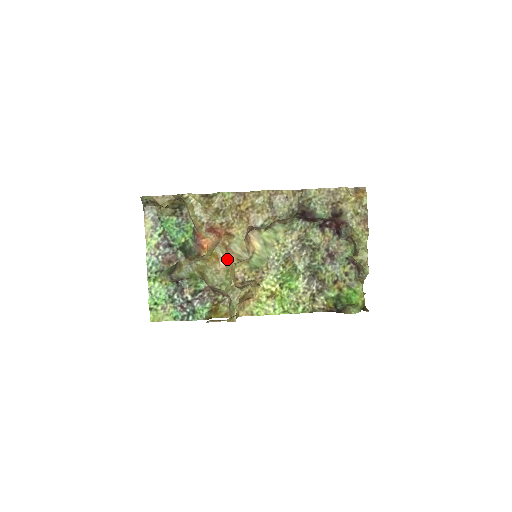
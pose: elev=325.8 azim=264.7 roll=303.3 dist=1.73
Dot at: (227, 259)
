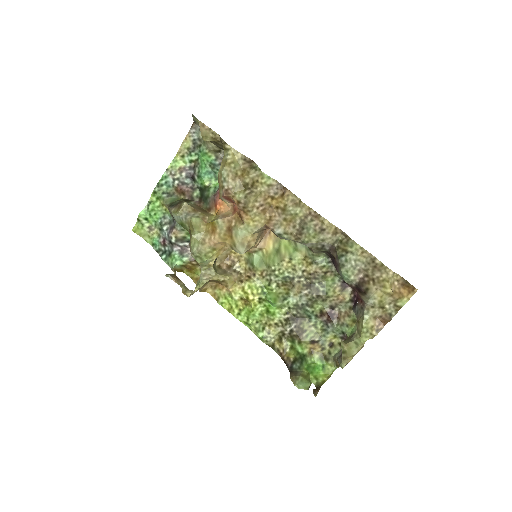
Dot at: (221, 238)
